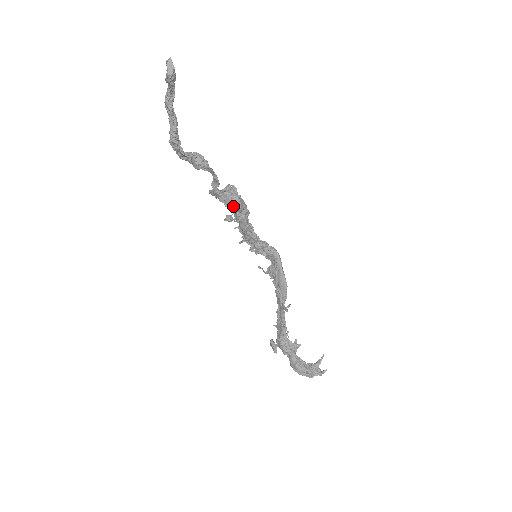
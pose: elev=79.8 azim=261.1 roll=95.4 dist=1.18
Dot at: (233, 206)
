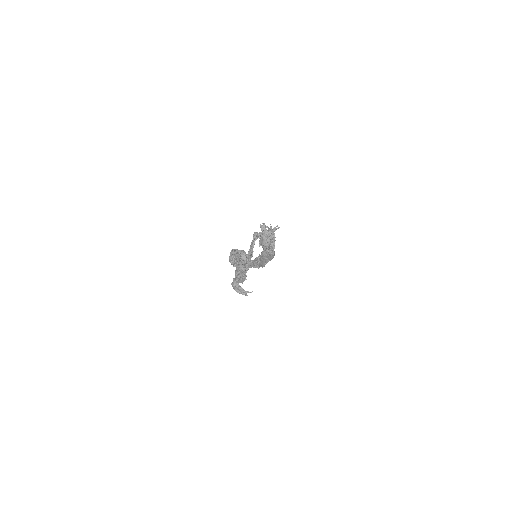
Dot at: (262, 245)
